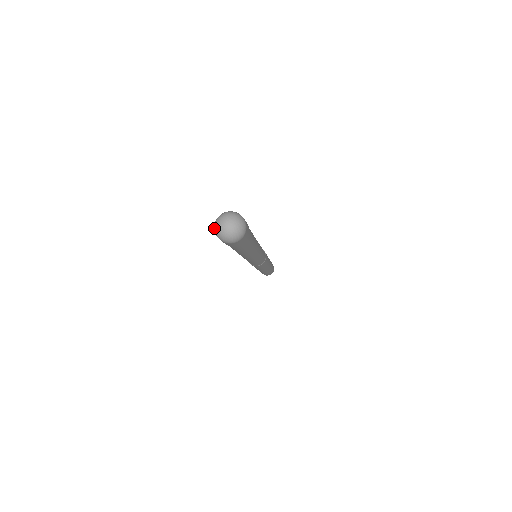
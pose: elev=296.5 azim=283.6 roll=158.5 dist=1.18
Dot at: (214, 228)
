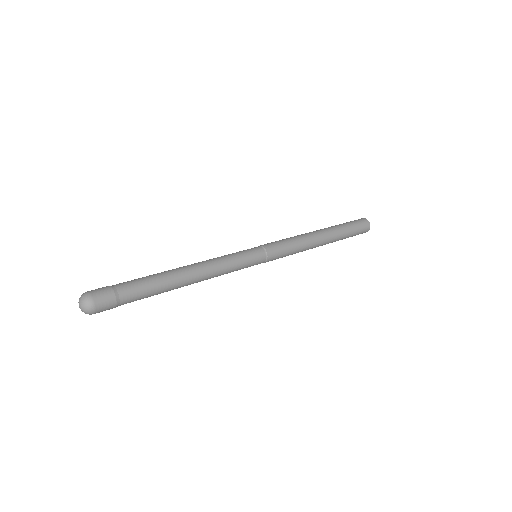
Dot at: occluded
